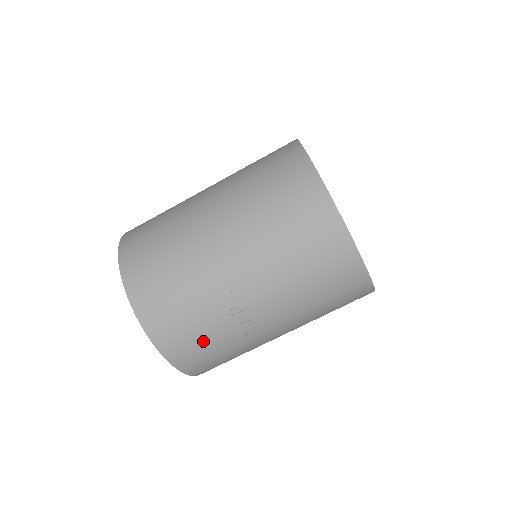
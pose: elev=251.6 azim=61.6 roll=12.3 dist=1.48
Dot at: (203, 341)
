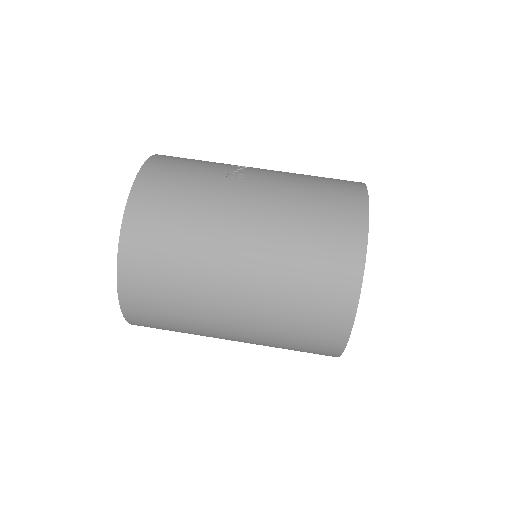
Dot at: (192, 163)
